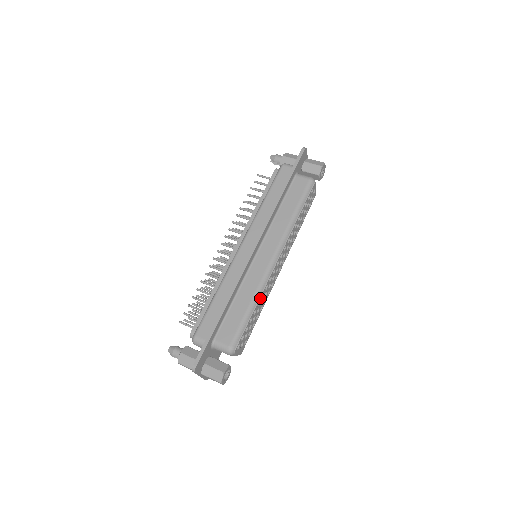
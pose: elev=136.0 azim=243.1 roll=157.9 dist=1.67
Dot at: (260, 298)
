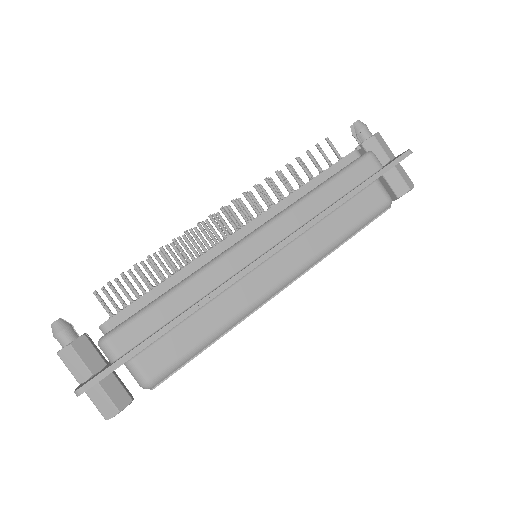
Dot at: (230, 329)
